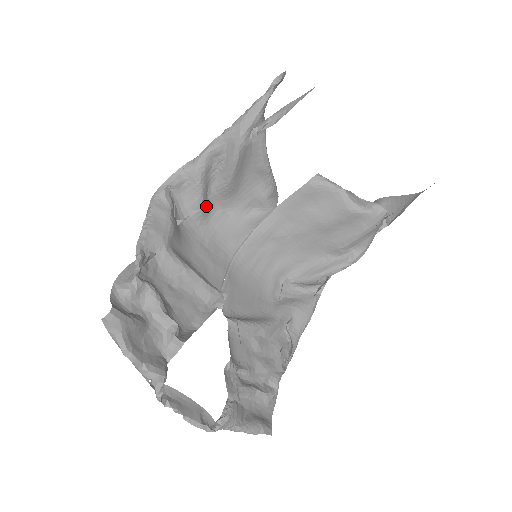
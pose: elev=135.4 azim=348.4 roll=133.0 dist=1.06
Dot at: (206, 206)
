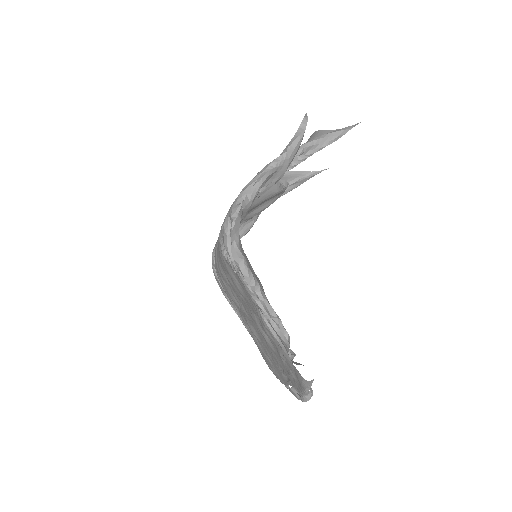
Dot at: occluded
